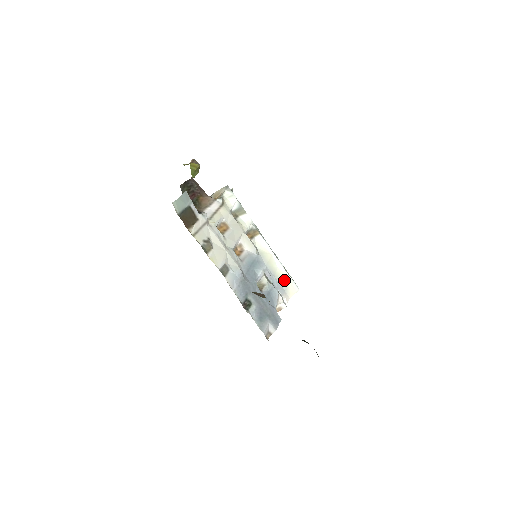
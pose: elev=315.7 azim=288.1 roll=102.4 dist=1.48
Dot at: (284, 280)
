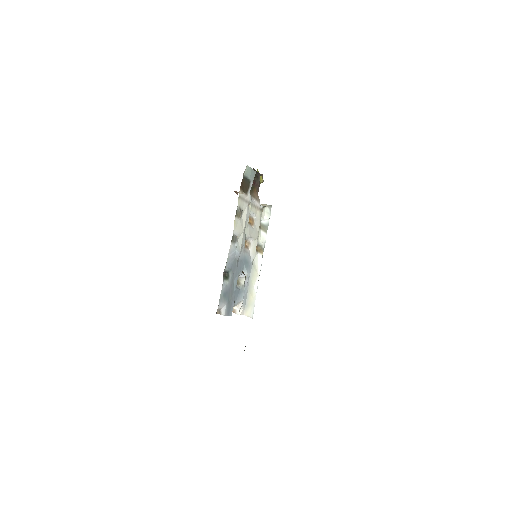
Dot at: (251, 299)
